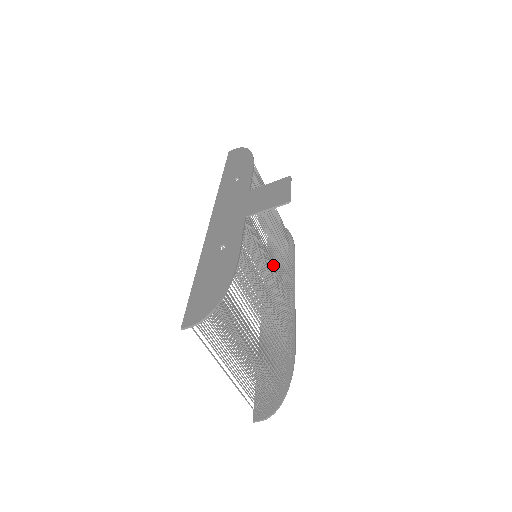
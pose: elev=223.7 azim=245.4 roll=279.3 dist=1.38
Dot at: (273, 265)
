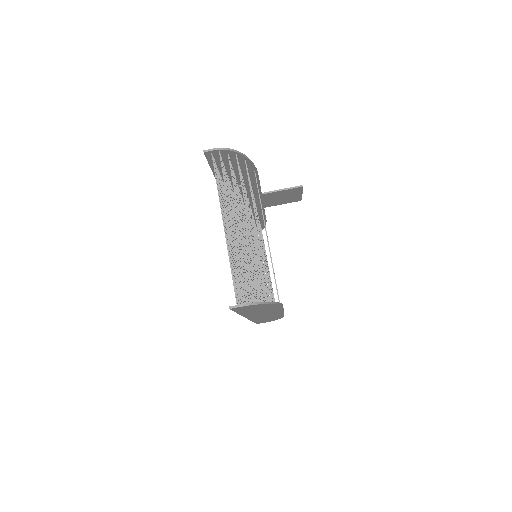
Dot at: occluded
